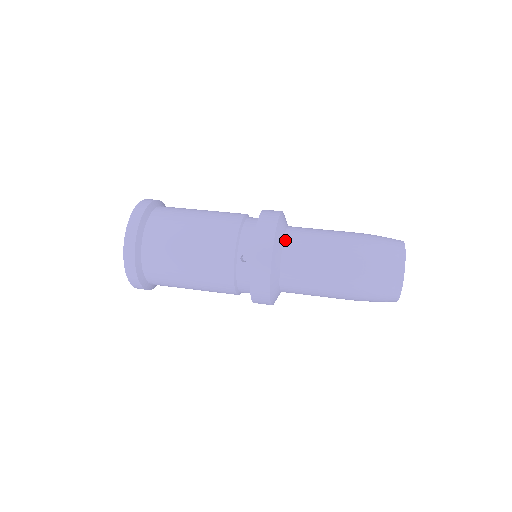
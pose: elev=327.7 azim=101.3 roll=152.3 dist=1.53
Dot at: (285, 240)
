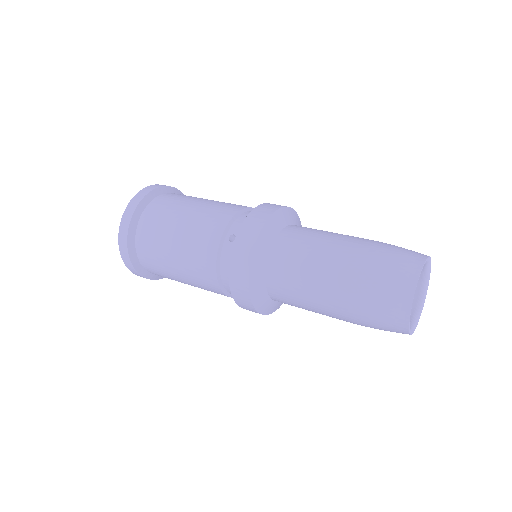
Dot at: (284, 229)
